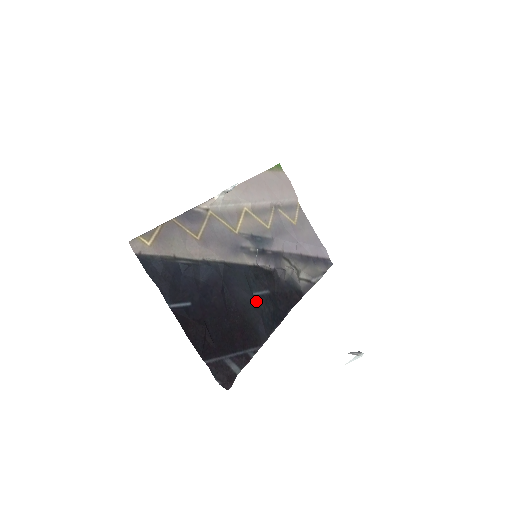
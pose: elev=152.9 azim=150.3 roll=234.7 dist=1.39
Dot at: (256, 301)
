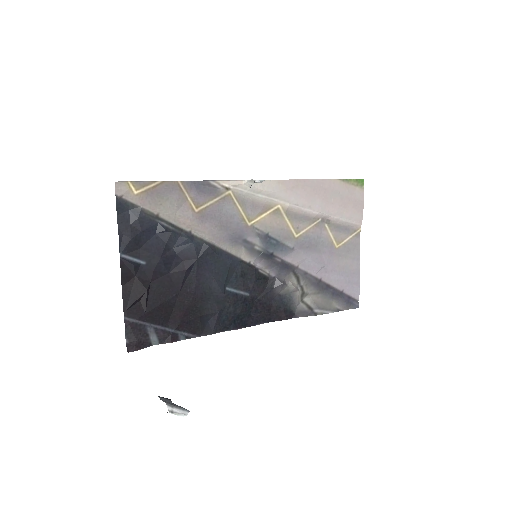
Dot at: (223, 296)
